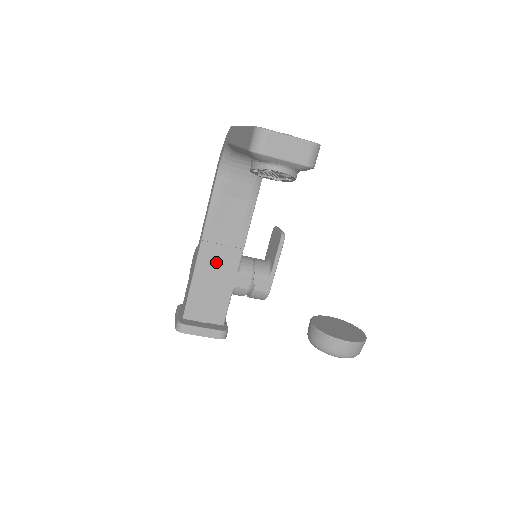
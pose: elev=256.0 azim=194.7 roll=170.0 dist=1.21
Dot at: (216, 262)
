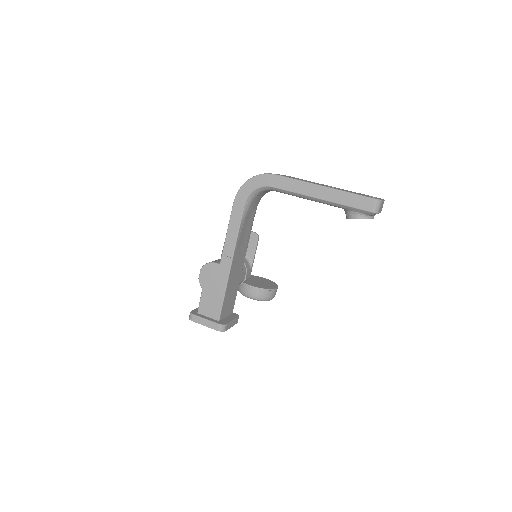
Dot at: (236, 270)
